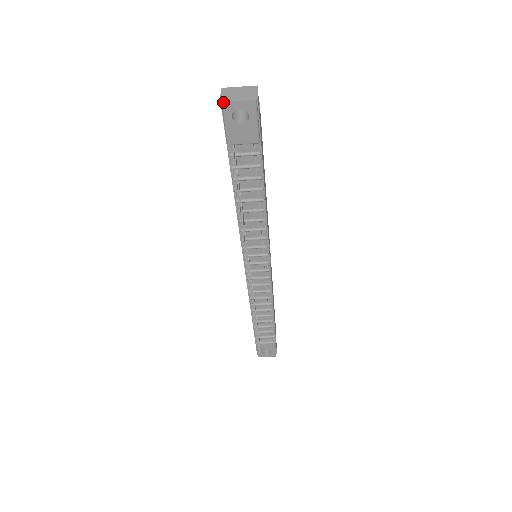
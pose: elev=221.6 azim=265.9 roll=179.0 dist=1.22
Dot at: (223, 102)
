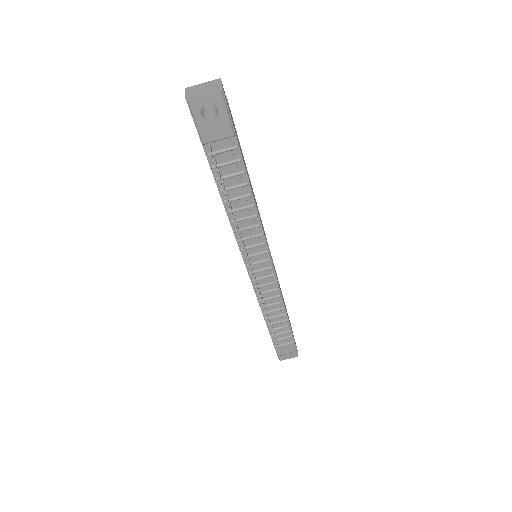
Dot at: (189, 101)
